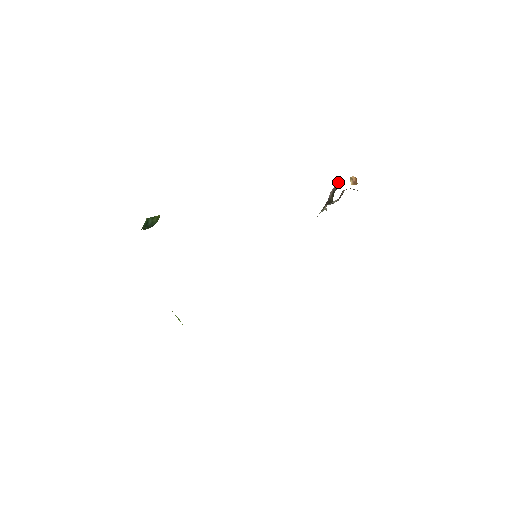
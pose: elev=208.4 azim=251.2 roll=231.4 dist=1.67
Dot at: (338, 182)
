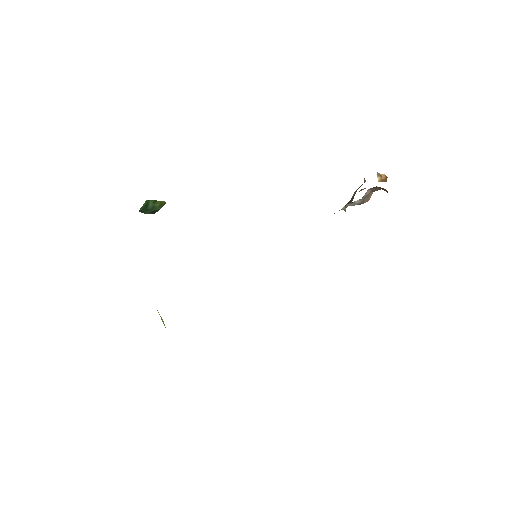
Dot at: occluded
